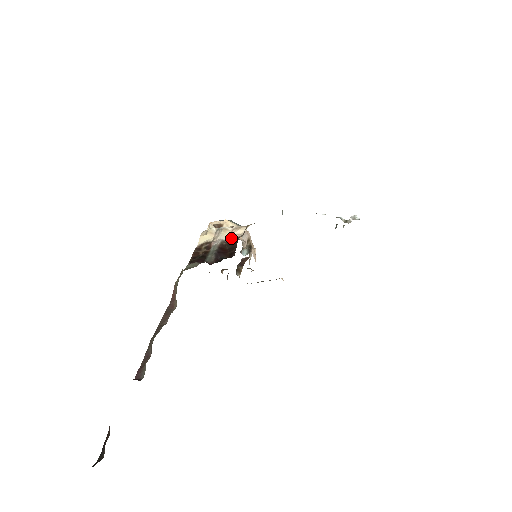
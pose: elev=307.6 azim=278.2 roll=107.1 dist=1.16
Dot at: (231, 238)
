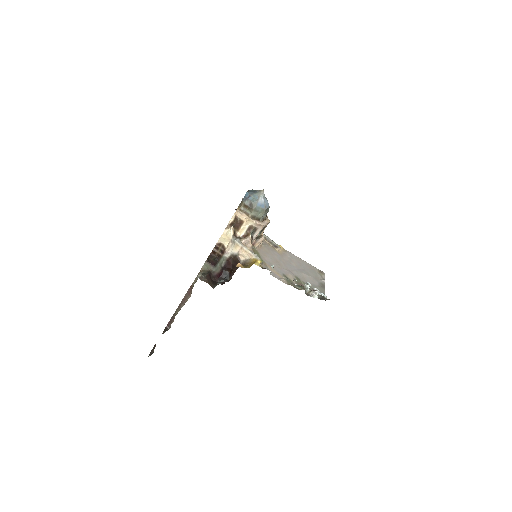
Dot at: (237, 258)
